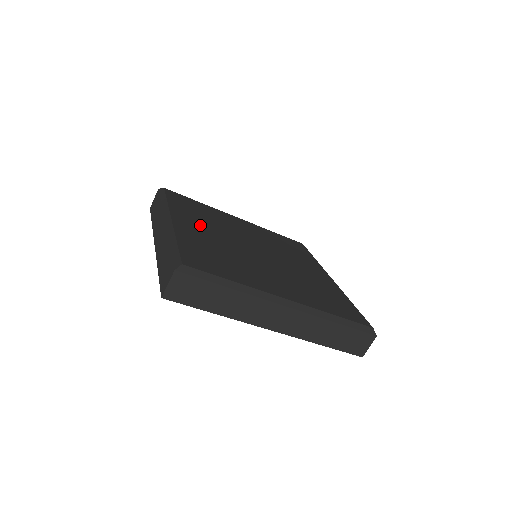
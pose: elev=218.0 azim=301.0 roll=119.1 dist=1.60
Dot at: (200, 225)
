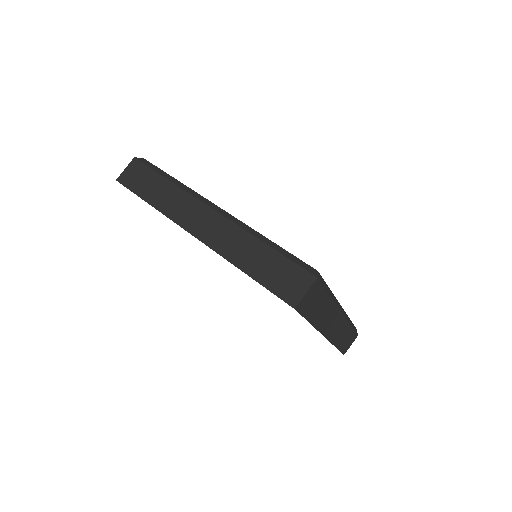
Dot at: occluded
